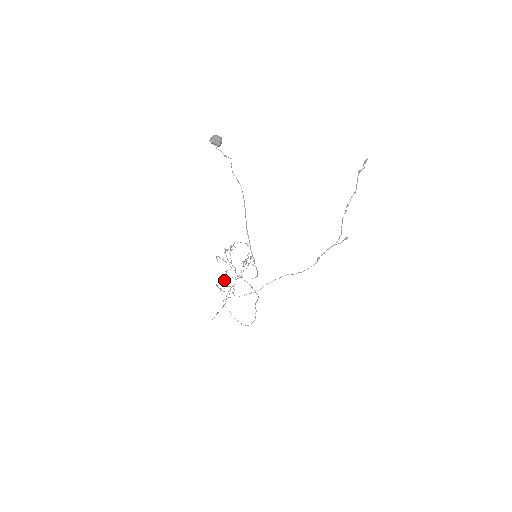
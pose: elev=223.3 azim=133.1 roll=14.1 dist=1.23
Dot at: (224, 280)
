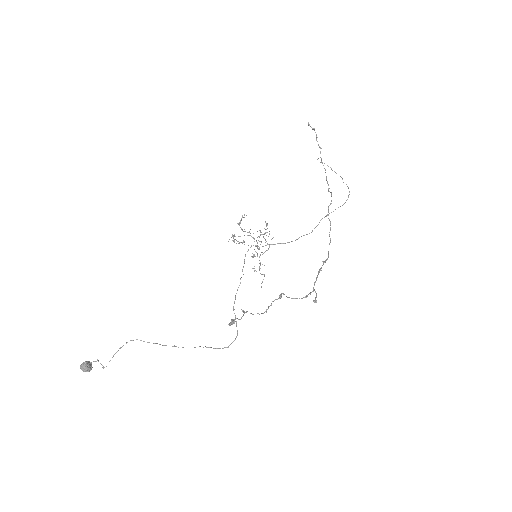
Dot at: (238, 287)
